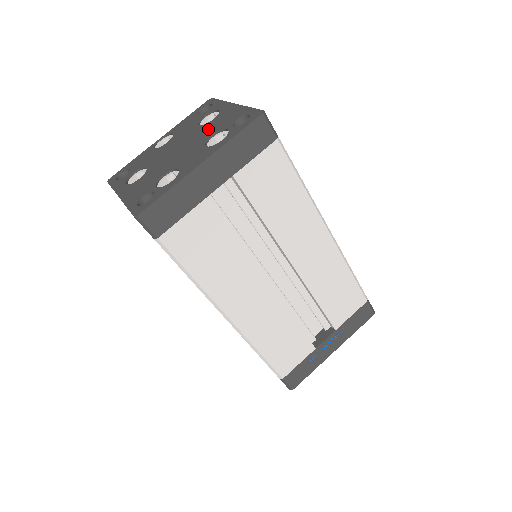
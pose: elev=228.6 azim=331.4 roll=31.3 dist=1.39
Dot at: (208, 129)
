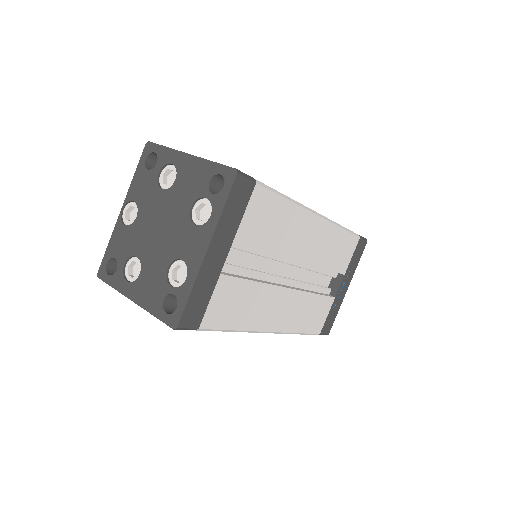
Dot at: (179, 197)
